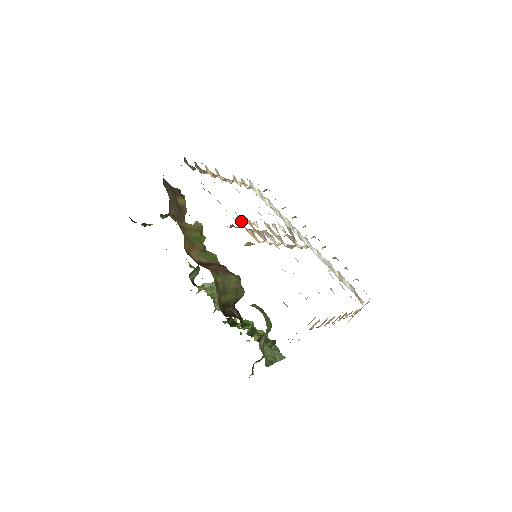
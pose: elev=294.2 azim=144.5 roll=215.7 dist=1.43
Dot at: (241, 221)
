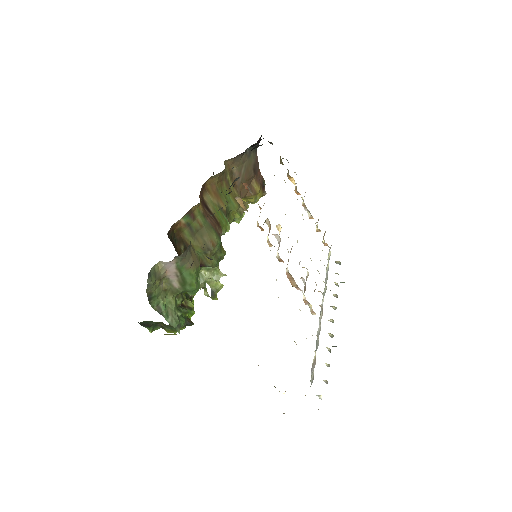
Dot at: (264, 203)
